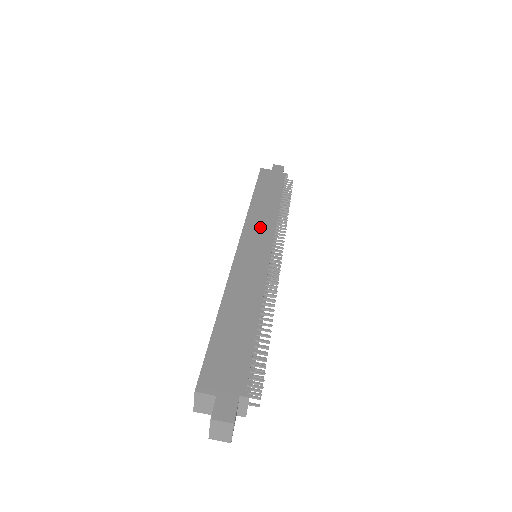
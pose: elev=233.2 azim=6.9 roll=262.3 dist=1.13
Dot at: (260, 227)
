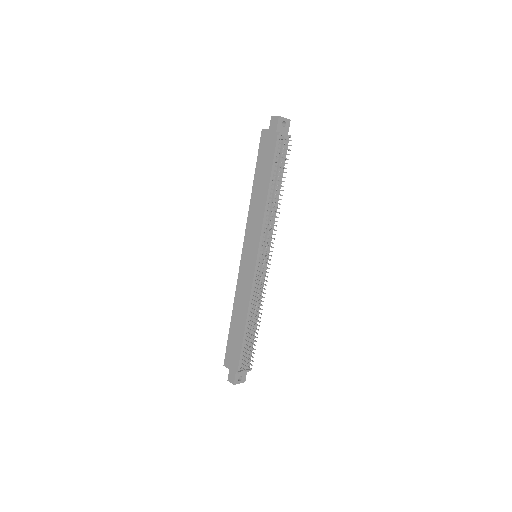
Dot at: (253, 231)
